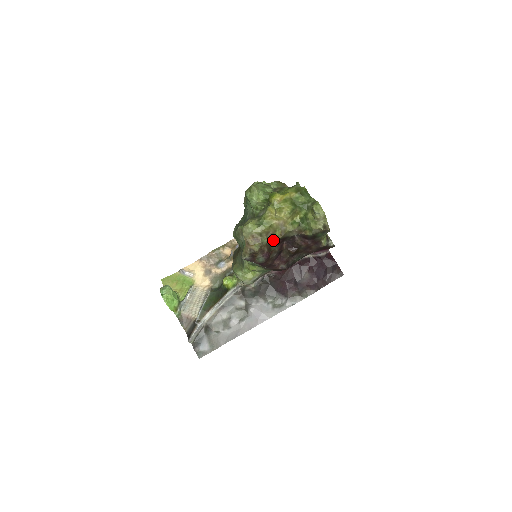
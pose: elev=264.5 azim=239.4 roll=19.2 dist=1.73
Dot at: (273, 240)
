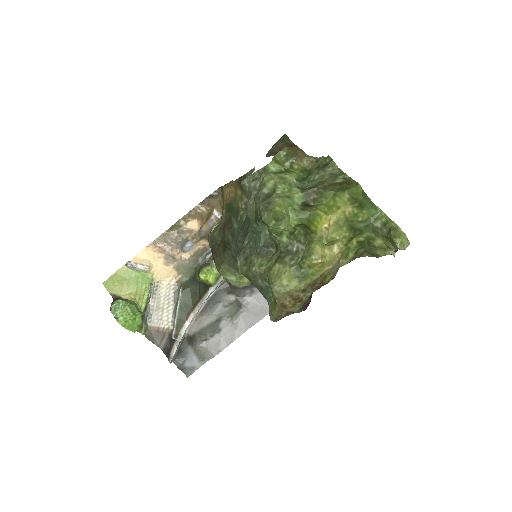
Dot at: occluded
